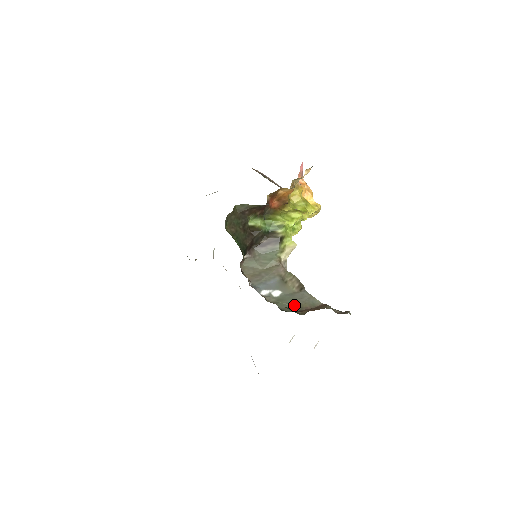
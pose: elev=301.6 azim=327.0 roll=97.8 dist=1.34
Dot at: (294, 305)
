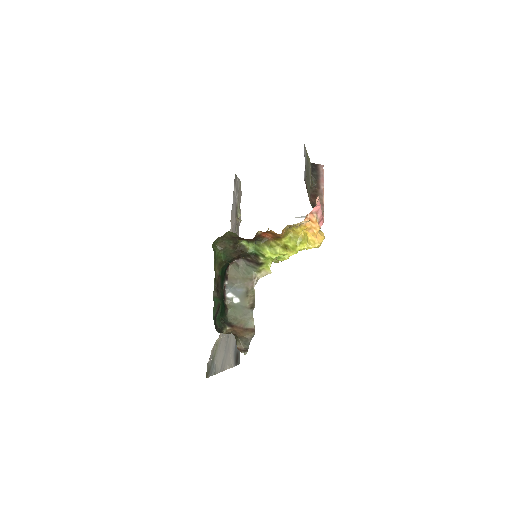
Dot at: (237, 317)
